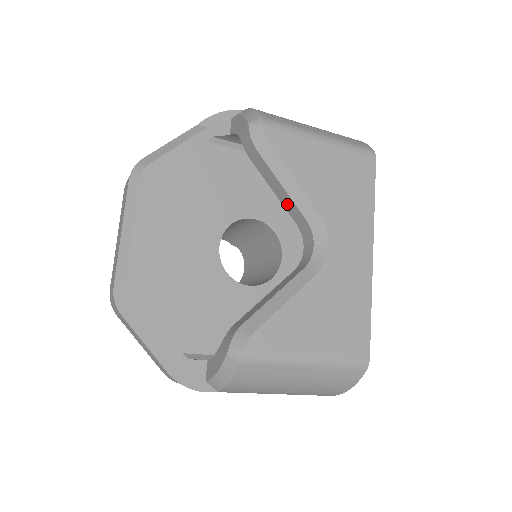
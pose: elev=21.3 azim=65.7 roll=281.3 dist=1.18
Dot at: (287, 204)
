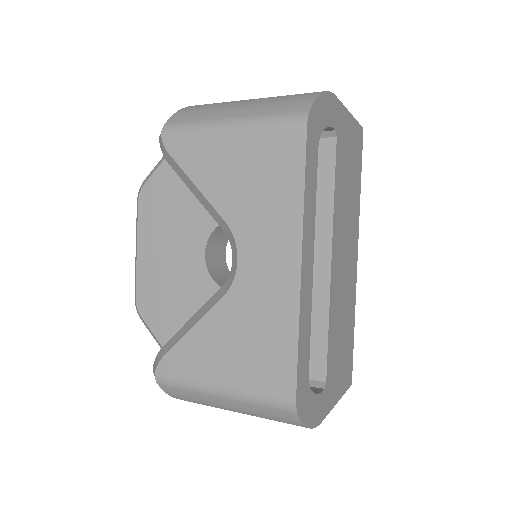
Dot at: occluded
